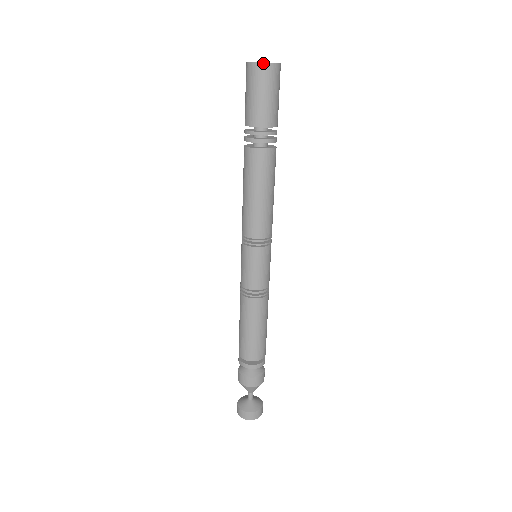
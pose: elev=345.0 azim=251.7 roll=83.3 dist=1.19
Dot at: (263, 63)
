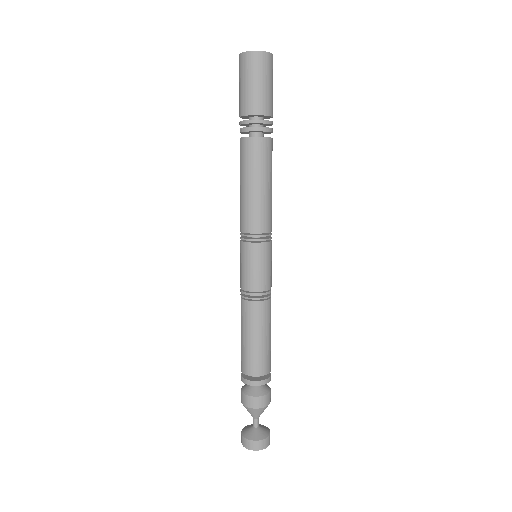
Dot at: (250, 52)
